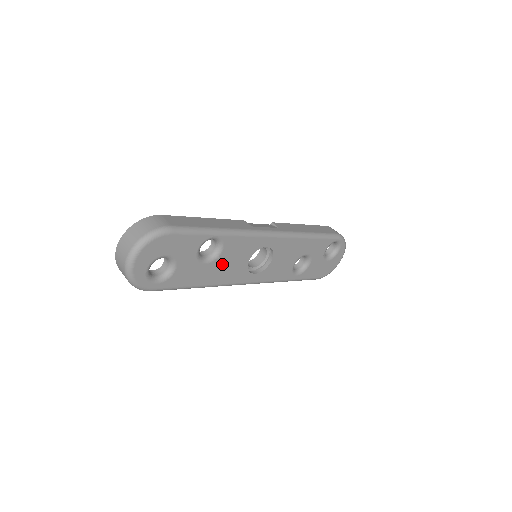
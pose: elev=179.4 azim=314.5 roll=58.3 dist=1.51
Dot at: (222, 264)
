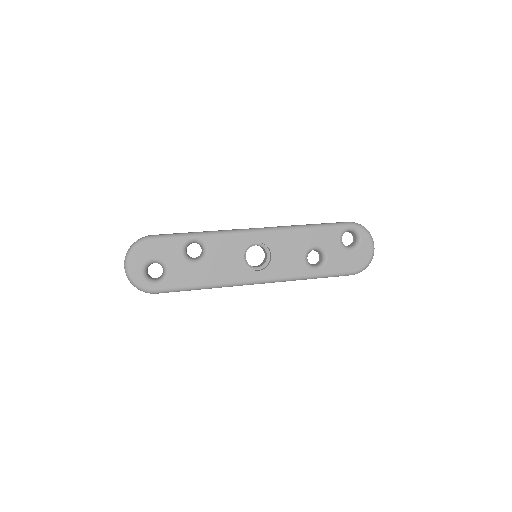
Dot at: (214, 263)
